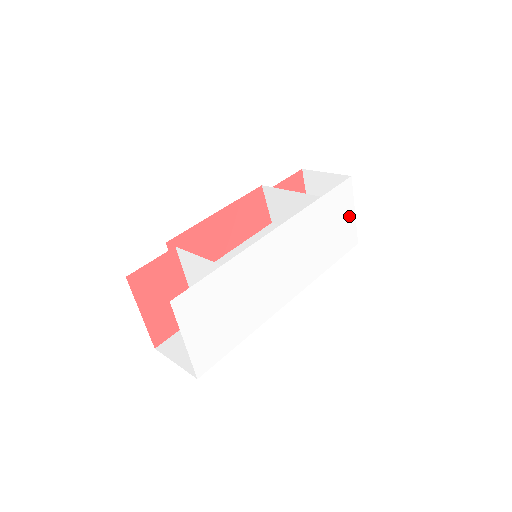
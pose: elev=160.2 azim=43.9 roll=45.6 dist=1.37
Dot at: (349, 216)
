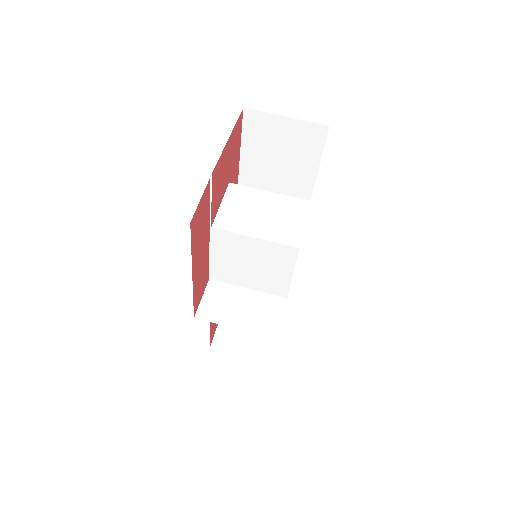
Dot at: occluded
